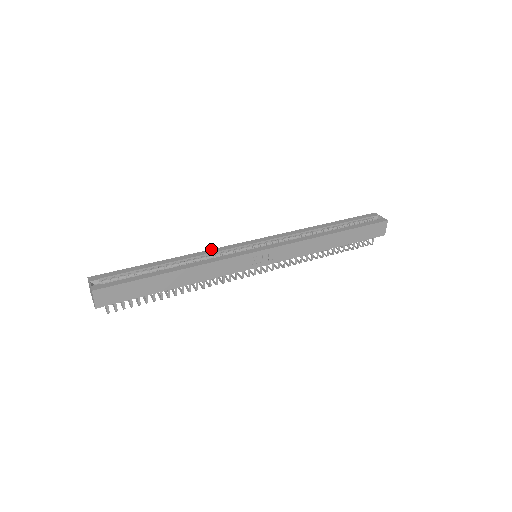
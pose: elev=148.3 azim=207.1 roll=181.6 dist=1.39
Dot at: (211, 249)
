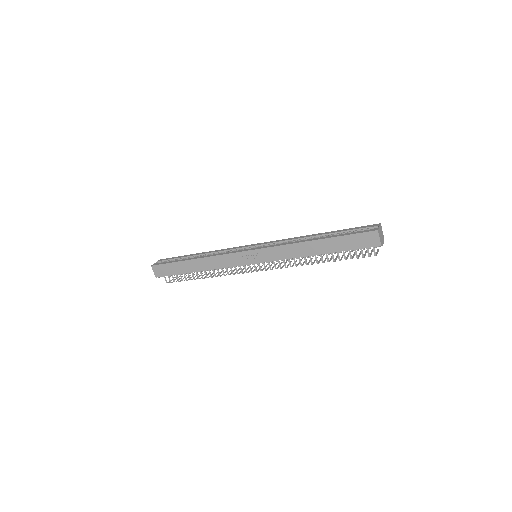
Dot at: (227, 248)
